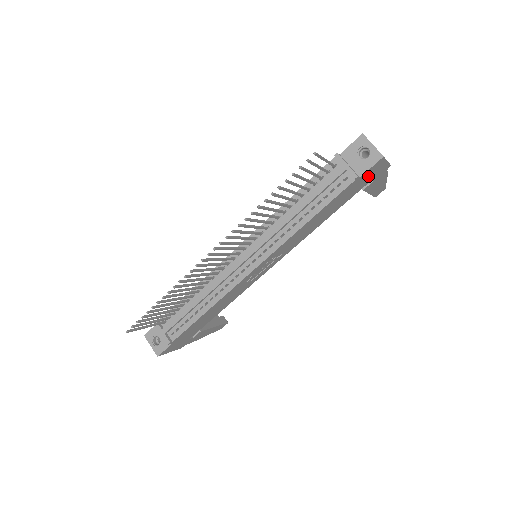
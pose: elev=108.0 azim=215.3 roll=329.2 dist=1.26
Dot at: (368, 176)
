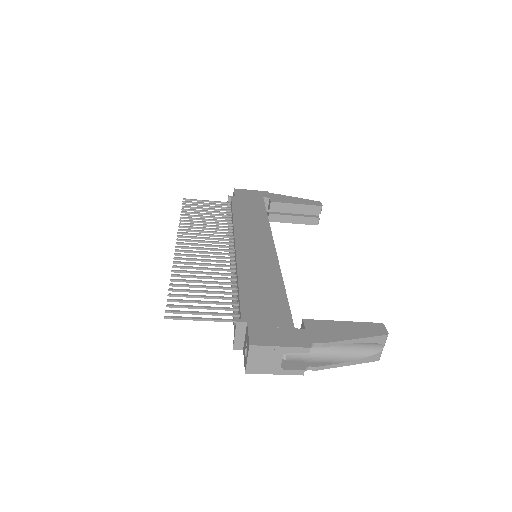
Dot at: occluded
